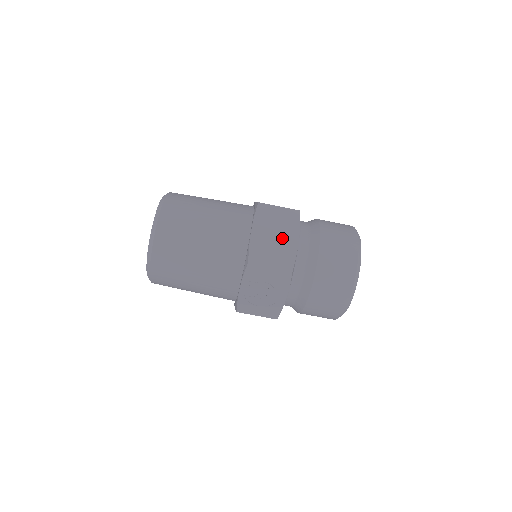
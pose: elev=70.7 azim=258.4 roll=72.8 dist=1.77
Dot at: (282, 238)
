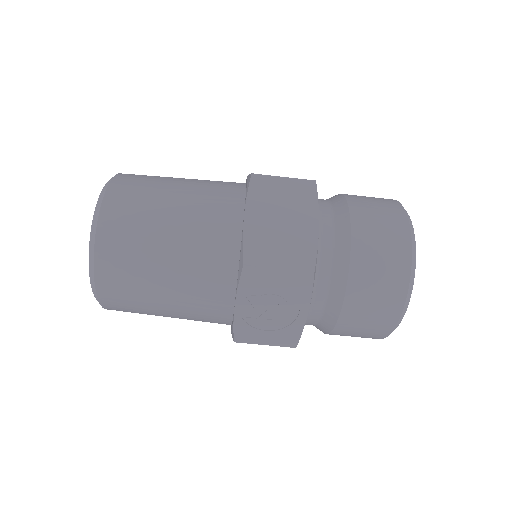
Dot at: (293, 224)
